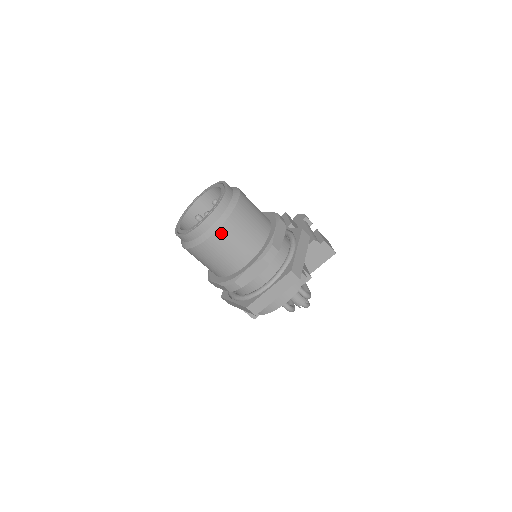
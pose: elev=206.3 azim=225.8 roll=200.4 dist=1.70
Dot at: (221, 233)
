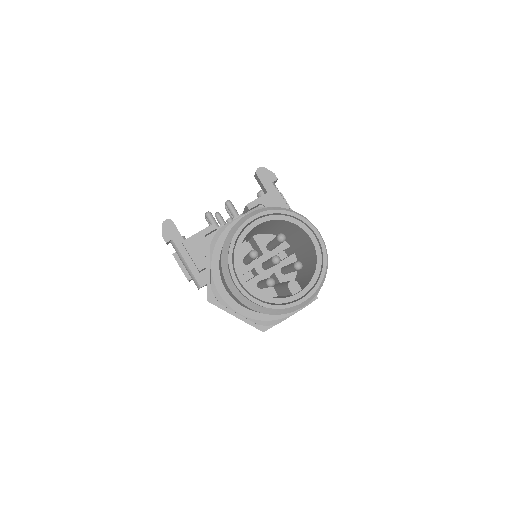
Dot at: occluded
